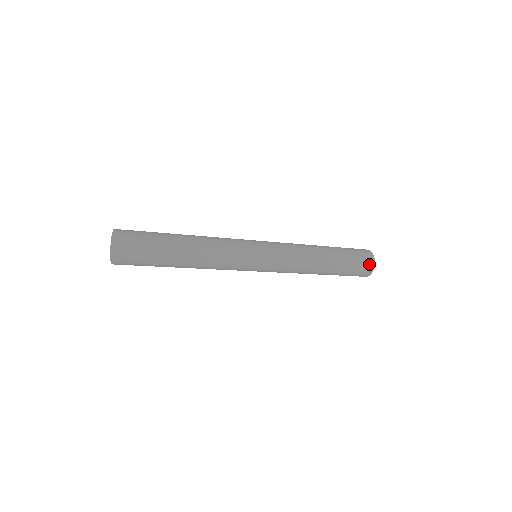
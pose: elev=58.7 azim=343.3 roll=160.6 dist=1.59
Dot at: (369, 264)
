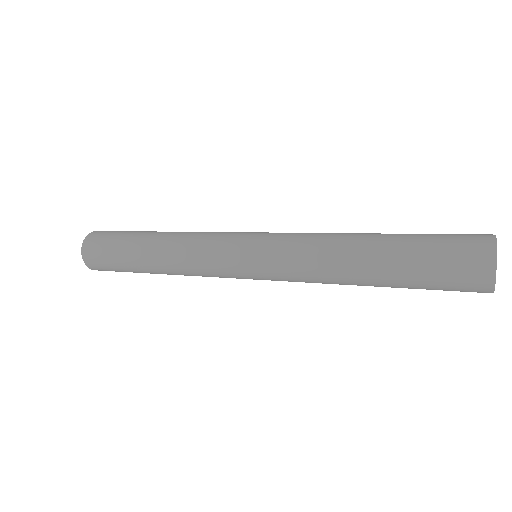
Dot at: (479, 244)
